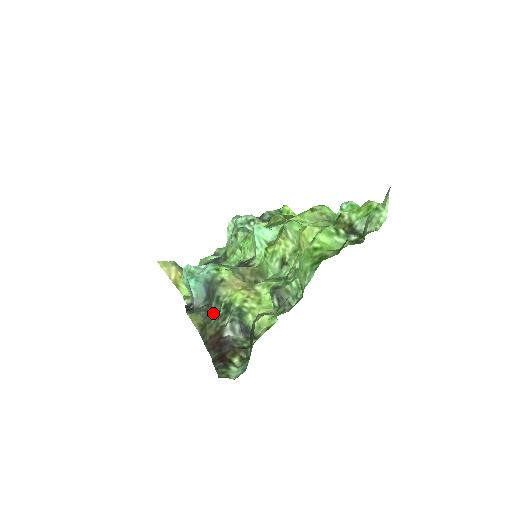
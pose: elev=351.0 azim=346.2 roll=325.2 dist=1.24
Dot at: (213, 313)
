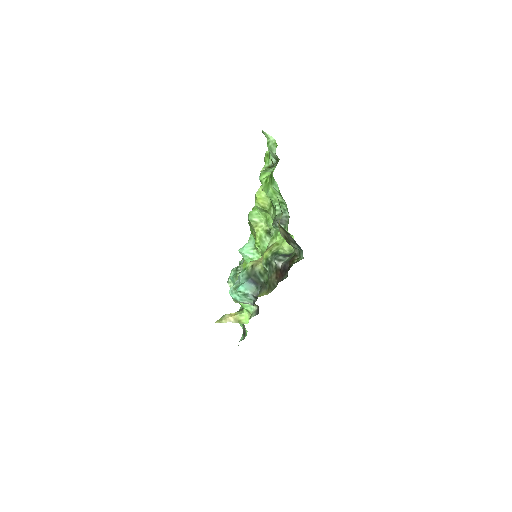
Dot at: (267, 282)
